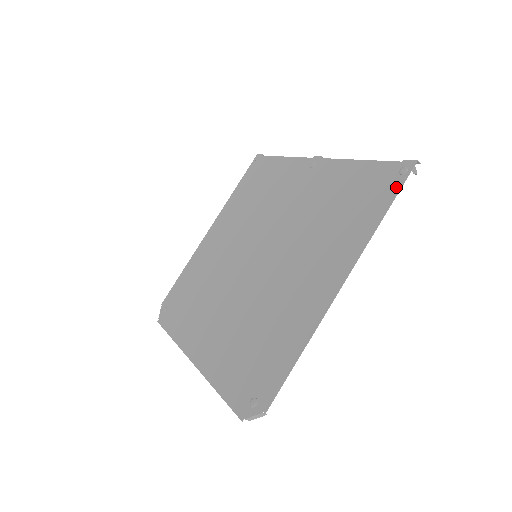
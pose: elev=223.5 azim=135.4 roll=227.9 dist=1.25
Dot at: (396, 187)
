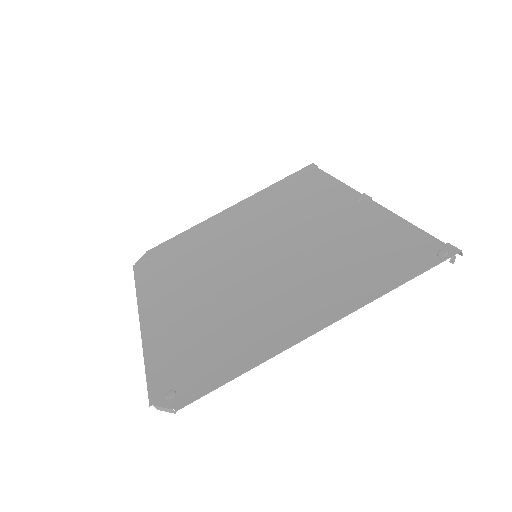
Dot at: (426, 265)
